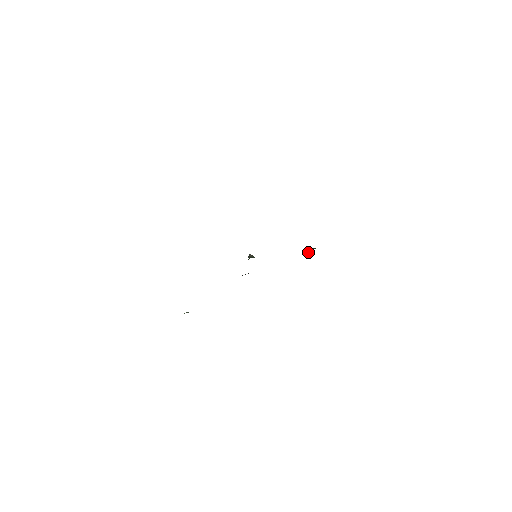
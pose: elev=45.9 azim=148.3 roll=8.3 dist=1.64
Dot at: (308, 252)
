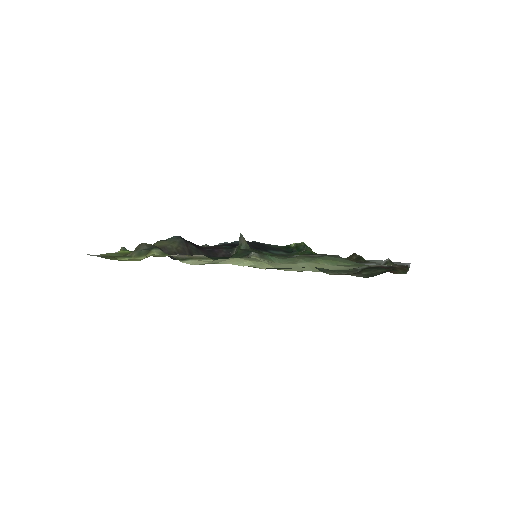
Dot at: (301, 252)
